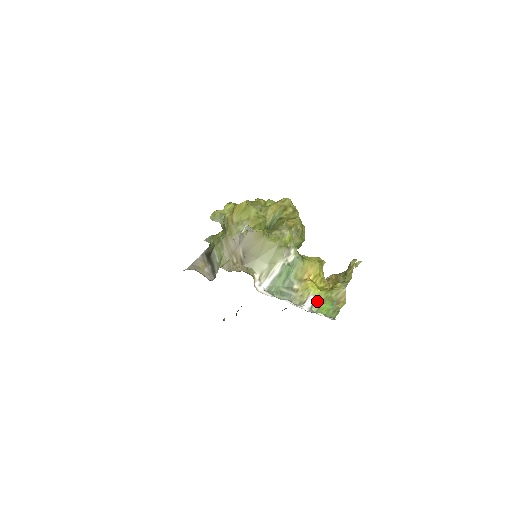
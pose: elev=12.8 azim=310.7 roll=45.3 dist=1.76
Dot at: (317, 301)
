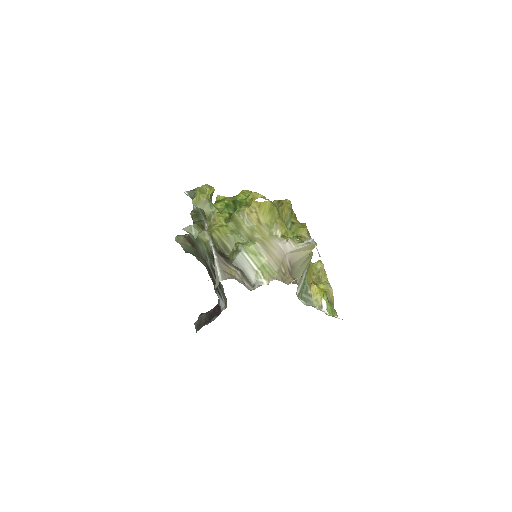
Dot at: occluded
